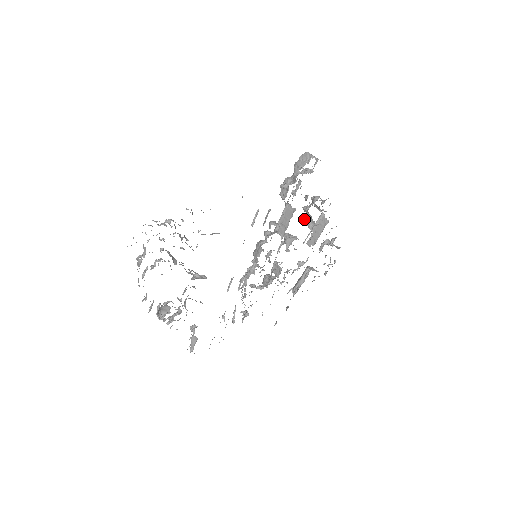
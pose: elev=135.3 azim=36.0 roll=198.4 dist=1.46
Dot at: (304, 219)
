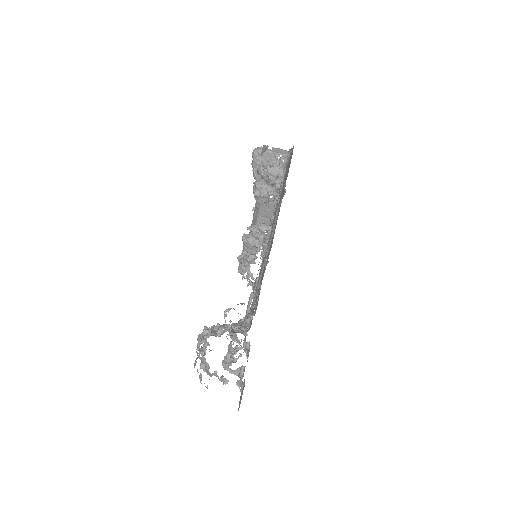
Dot at: occluded
